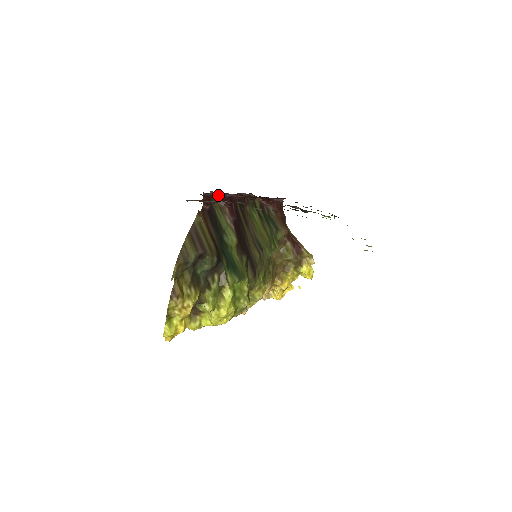
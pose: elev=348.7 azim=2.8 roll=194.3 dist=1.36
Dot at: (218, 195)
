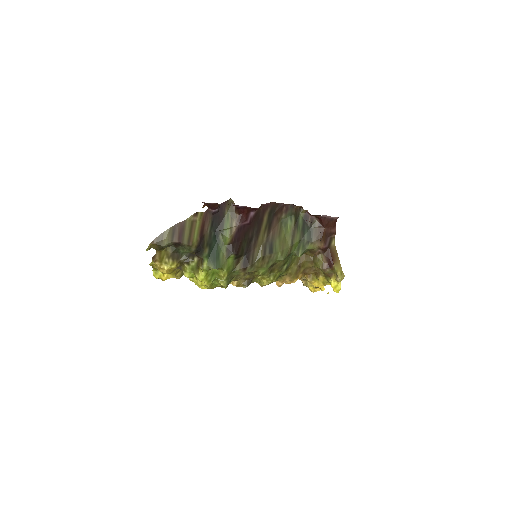
Dot at: (233, 203)
